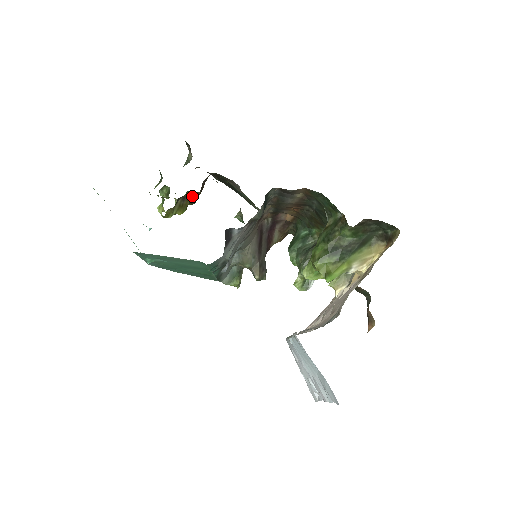
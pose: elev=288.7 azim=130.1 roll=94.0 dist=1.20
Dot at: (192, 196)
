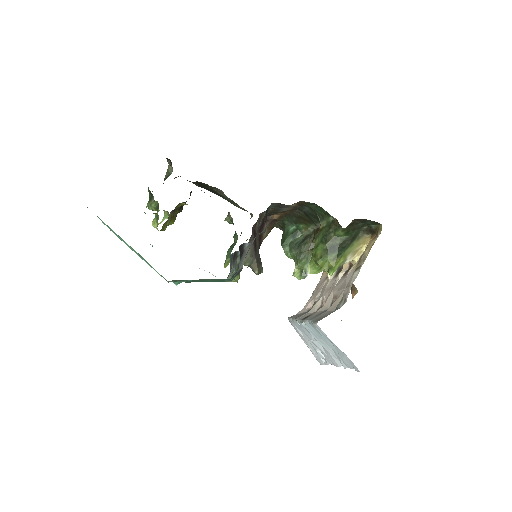
Dot at: occluded
